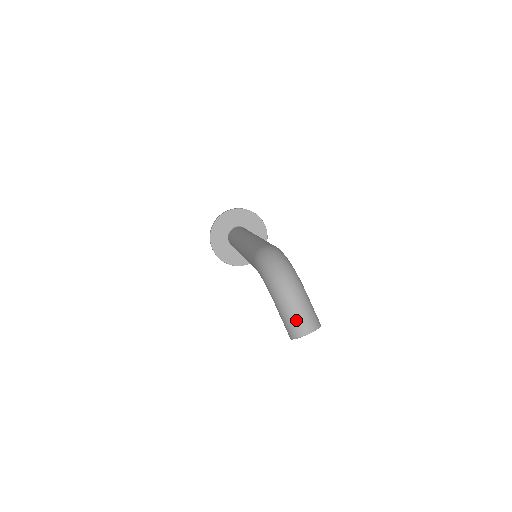
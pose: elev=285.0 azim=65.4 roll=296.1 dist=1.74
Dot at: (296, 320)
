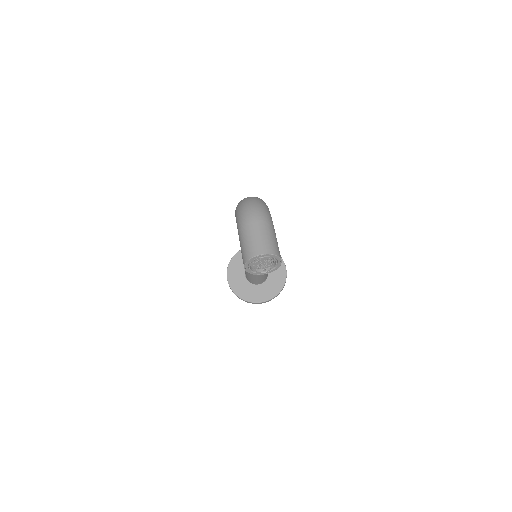
Dot at: (252, 240)
